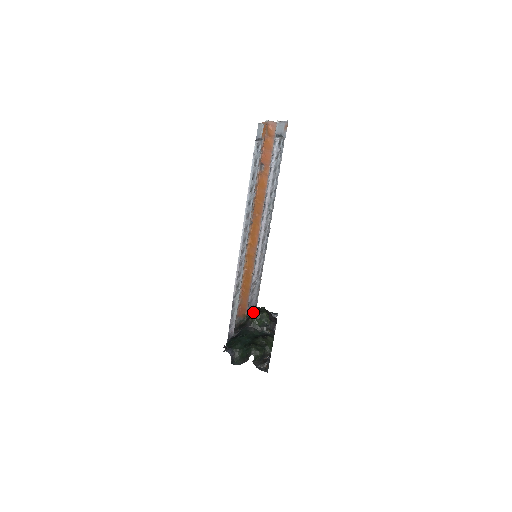
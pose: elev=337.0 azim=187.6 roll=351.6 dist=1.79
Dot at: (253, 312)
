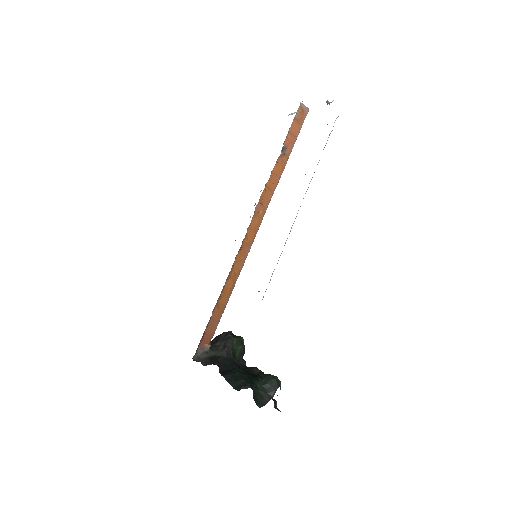
Dot at: (227, 337)
